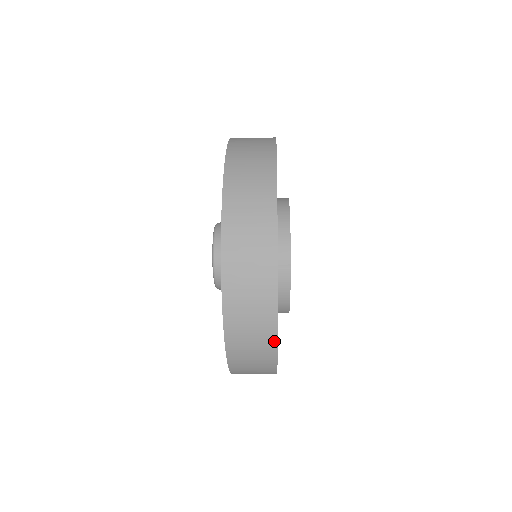
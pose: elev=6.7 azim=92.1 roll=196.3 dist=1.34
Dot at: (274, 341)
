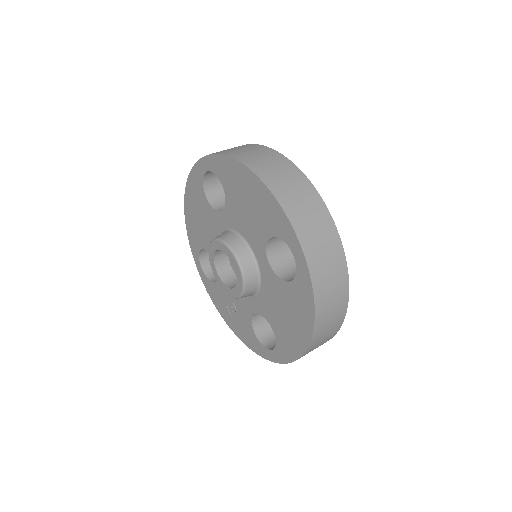
Dot at: occluded
